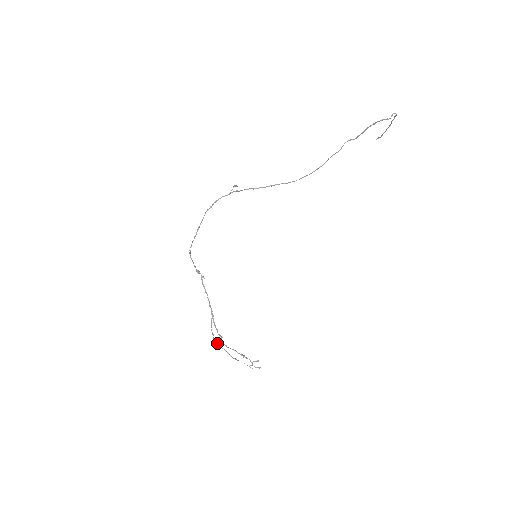
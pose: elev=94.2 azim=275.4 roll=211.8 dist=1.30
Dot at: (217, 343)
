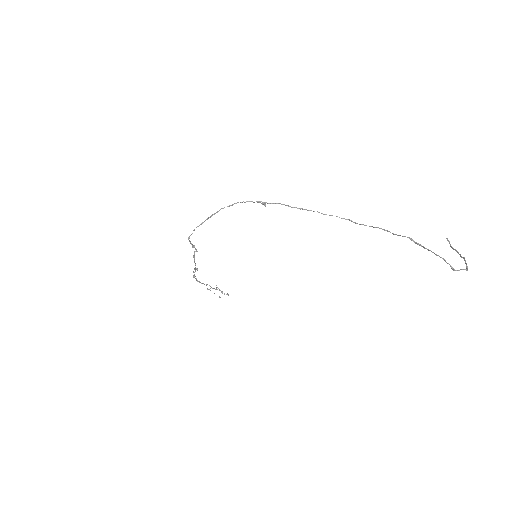
Dot at: occluded
